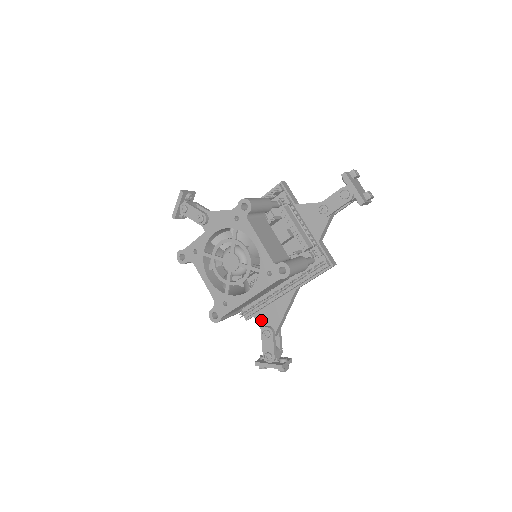
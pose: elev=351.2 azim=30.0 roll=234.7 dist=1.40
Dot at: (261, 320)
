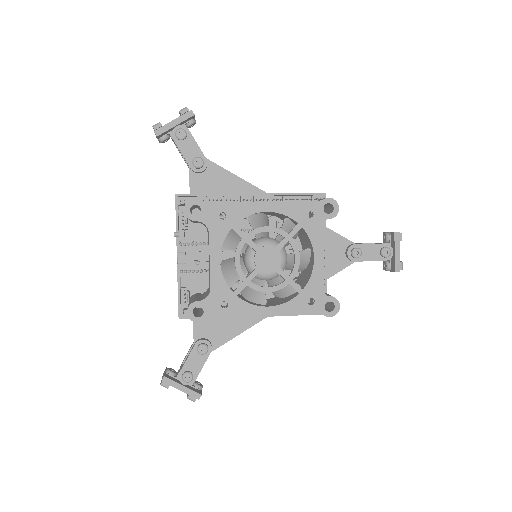
Dot at: (201, 328)
